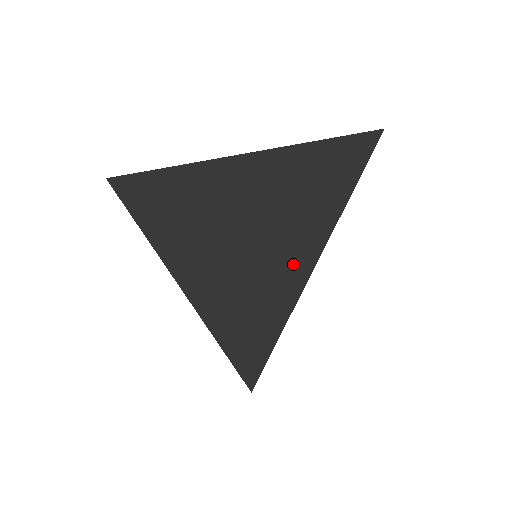
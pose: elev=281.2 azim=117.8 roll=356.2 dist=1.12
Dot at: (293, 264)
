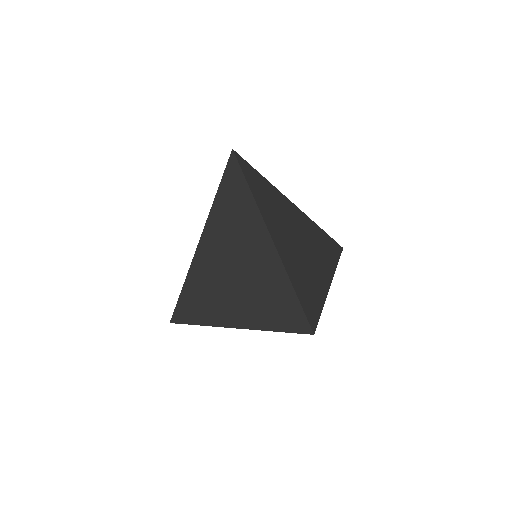
Dot at: (225, 316)
